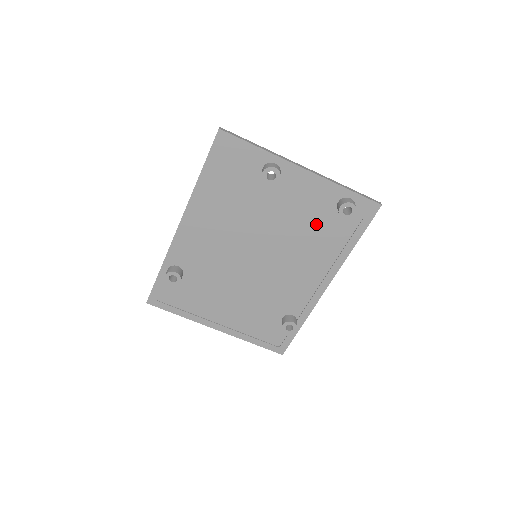
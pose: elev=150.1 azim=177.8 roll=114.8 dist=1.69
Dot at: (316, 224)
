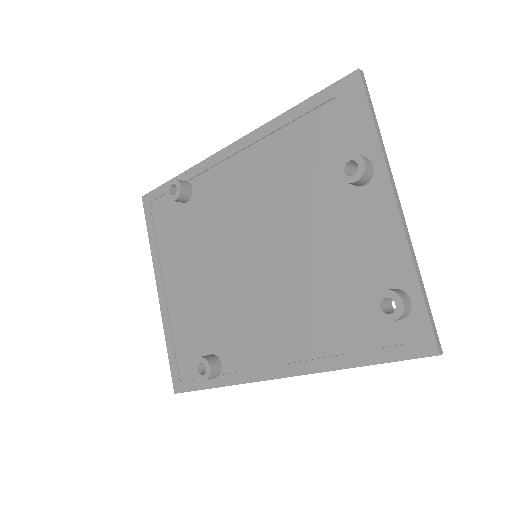
Dot at: (343, 288)
